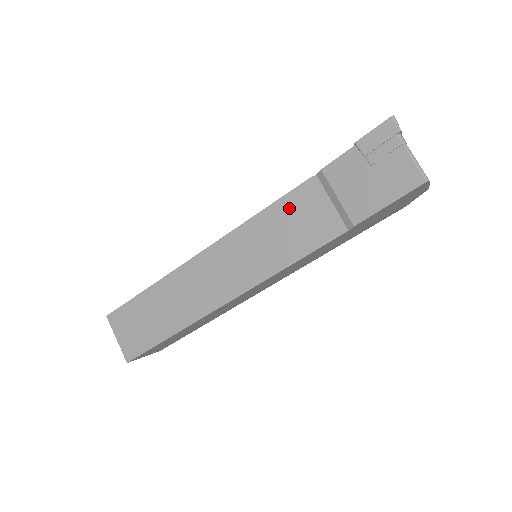
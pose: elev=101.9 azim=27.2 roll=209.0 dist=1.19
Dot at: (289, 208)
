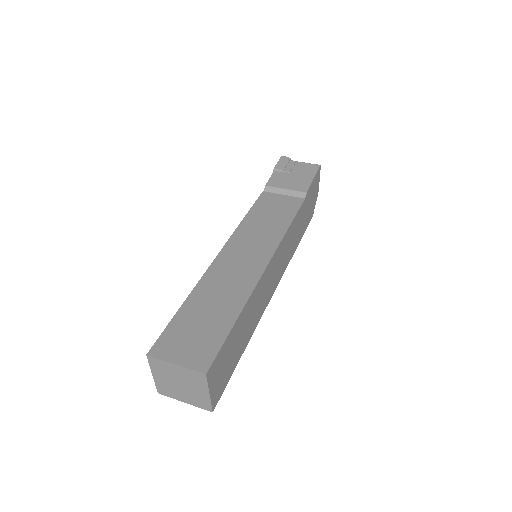
Dot at: (262, 207)
